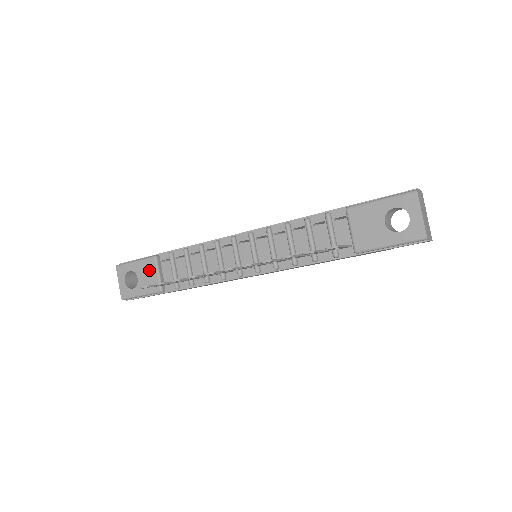
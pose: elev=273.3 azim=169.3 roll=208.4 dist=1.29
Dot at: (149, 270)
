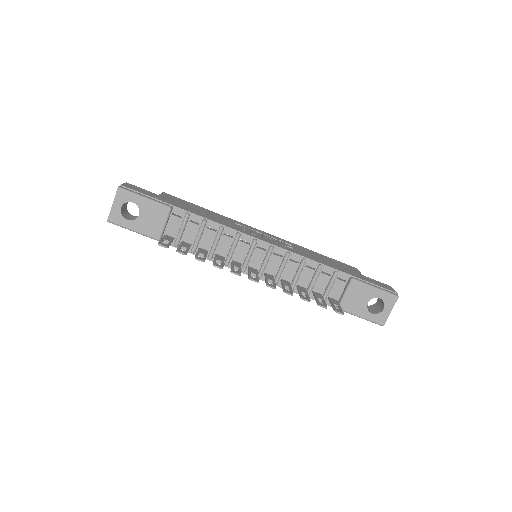
Dot at: (157, 216)
